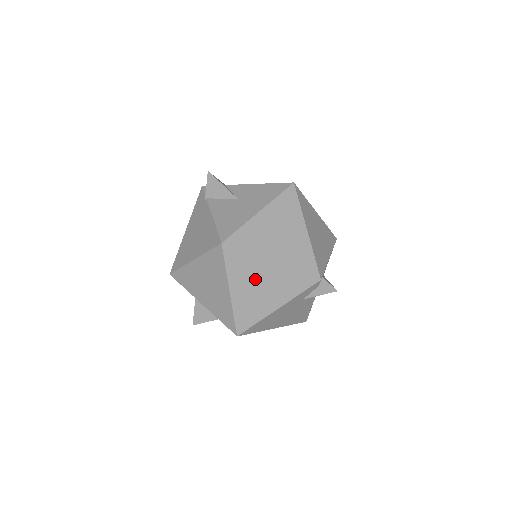
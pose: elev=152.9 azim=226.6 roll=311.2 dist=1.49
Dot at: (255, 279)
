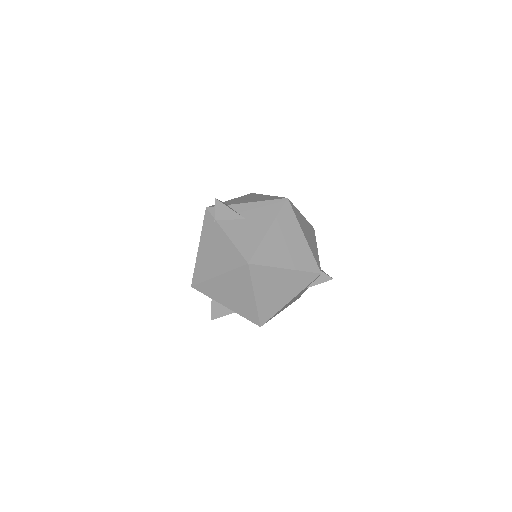
Dot at: (274, 284)
